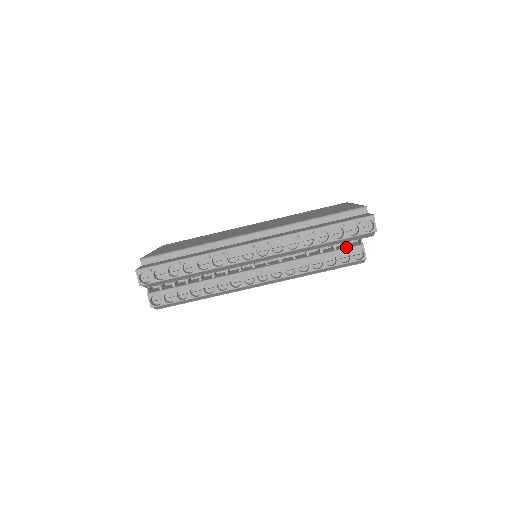
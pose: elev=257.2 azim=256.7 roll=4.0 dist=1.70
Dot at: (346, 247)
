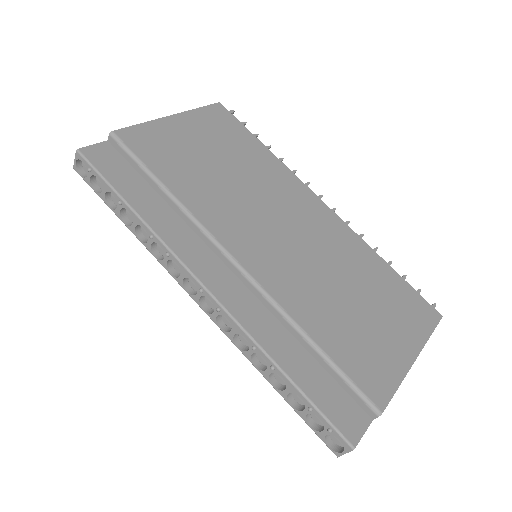
Dot at: occluded
